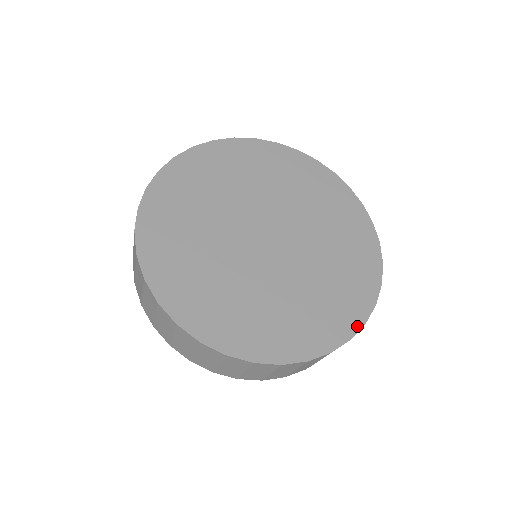
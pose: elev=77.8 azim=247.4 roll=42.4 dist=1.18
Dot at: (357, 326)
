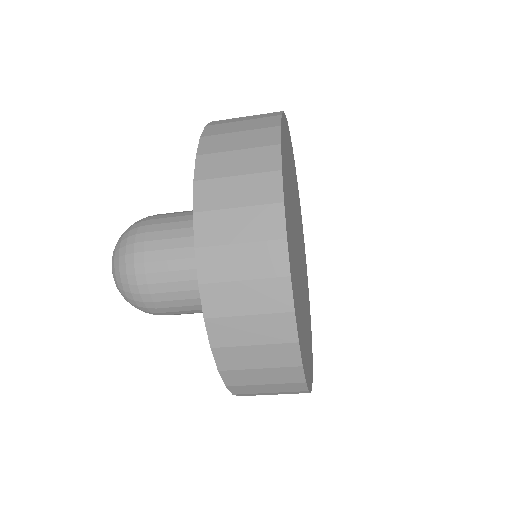
Dot at: (311, 385)
